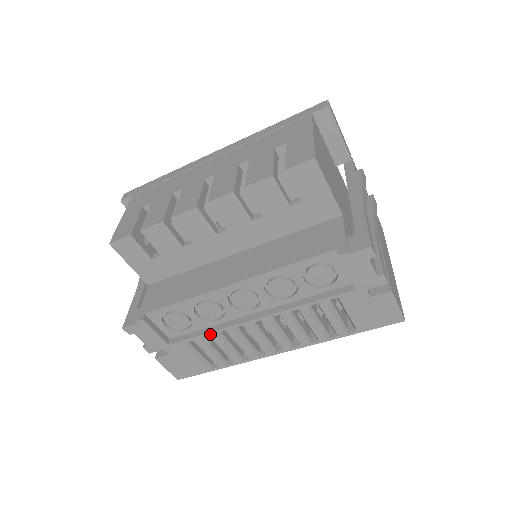
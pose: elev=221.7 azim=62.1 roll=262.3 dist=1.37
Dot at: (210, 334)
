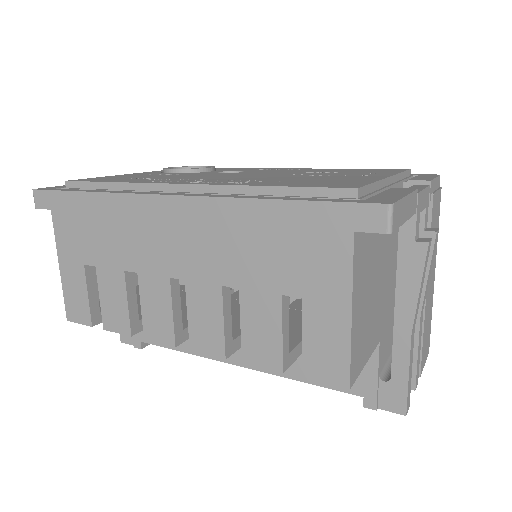
Dot at: occluded
